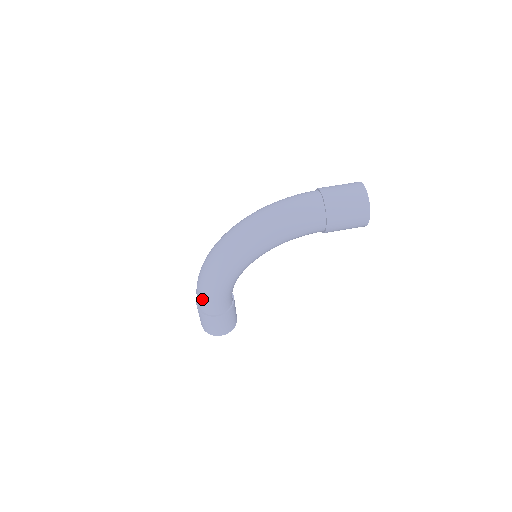
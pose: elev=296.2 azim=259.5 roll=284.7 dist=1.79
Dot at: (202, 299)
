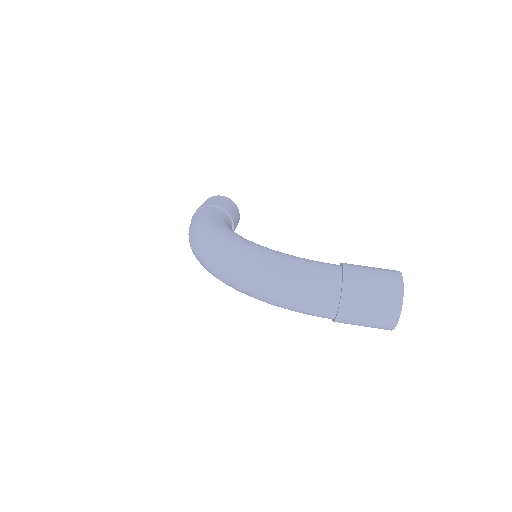
Dot at: occluded
